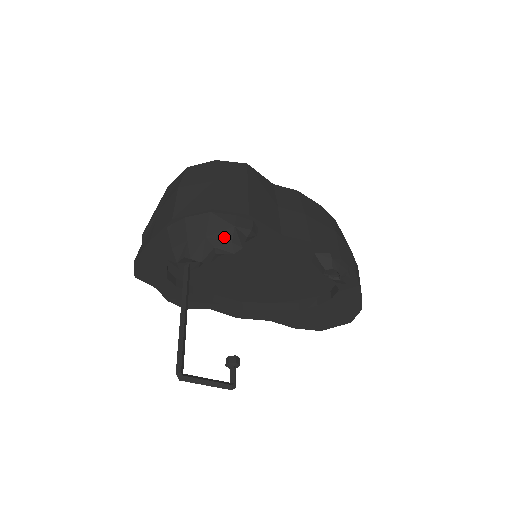
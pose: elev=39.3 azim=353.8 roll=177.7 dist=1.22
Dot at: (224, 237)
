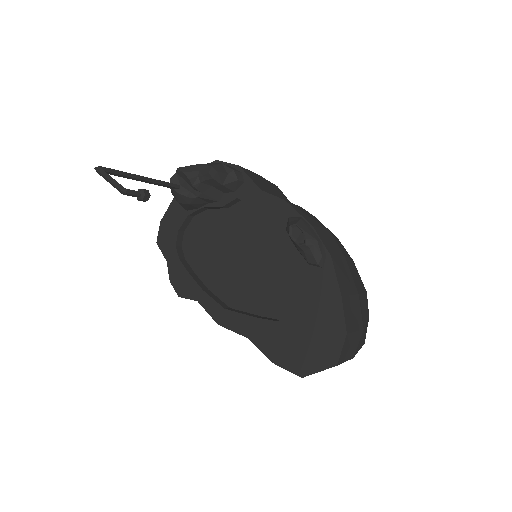
Dot at: (209, 165)
